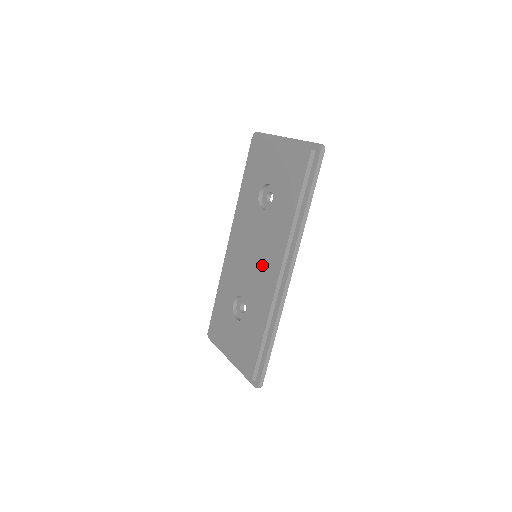
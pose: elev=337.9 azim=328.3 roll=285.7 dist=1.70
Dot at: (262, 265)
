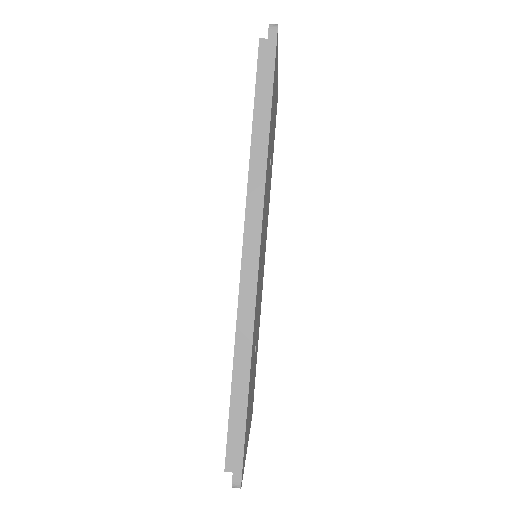
Dot at: occluded
